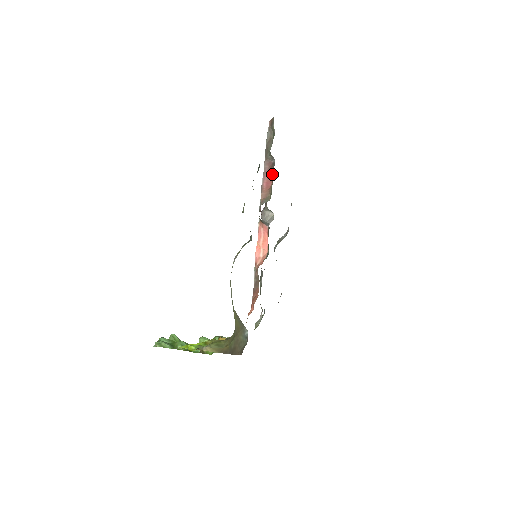
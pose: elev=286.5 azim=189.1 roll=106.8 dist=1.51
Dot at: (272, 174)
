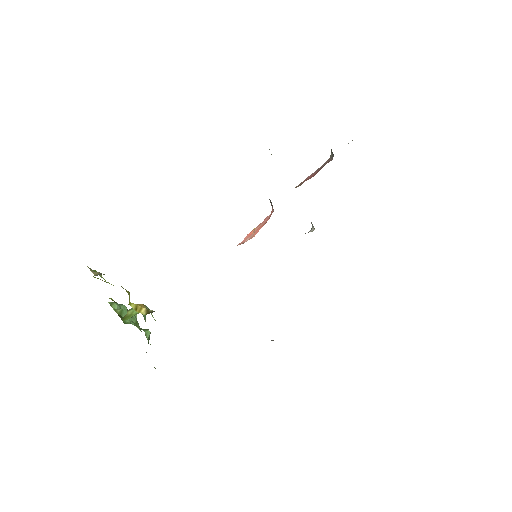
Dot at: (321, 168)
